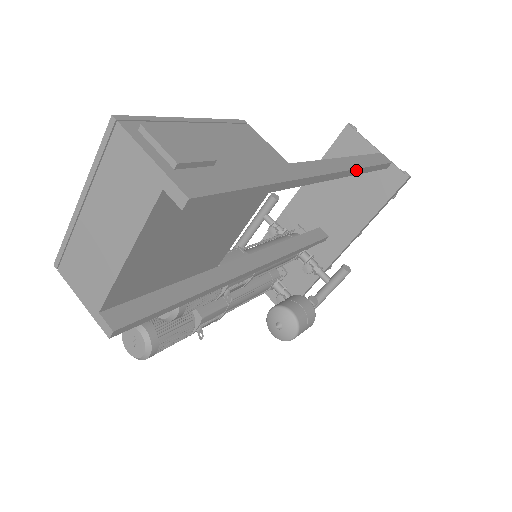
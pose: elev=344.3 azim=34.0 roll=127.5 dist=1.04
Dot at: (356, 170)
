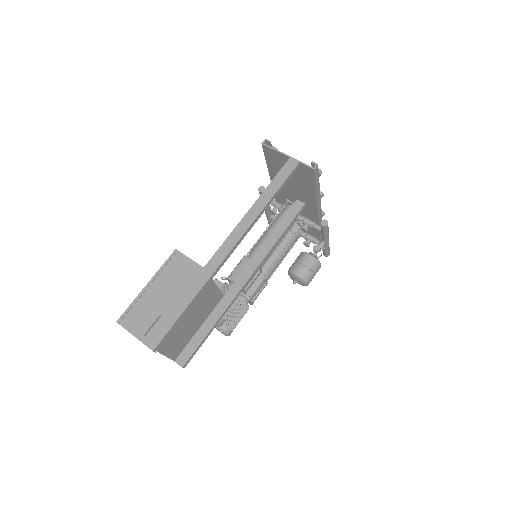
Dot at: (259, 215)
